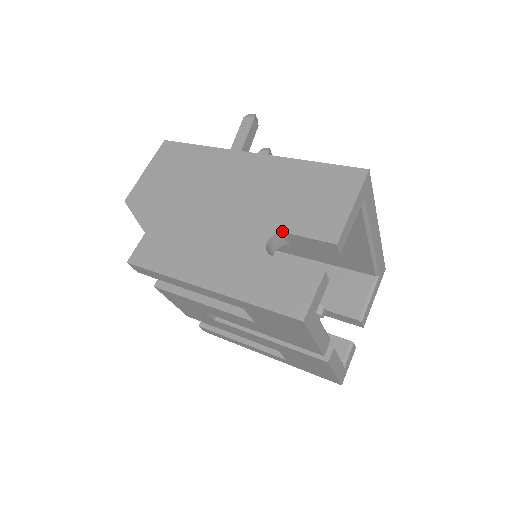
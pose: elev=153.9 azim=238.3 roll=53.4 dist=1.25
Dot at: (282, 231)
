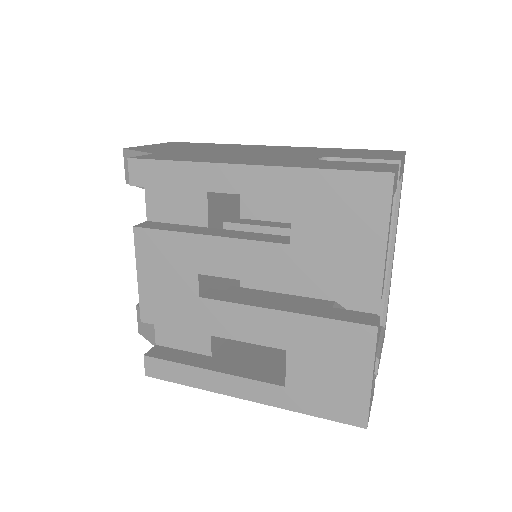
Dot at: (332, 157)
